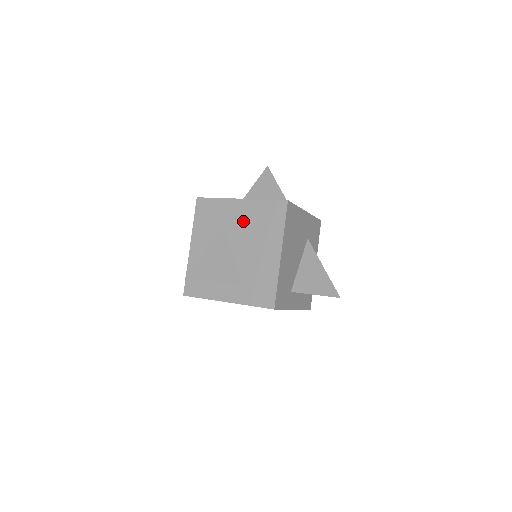
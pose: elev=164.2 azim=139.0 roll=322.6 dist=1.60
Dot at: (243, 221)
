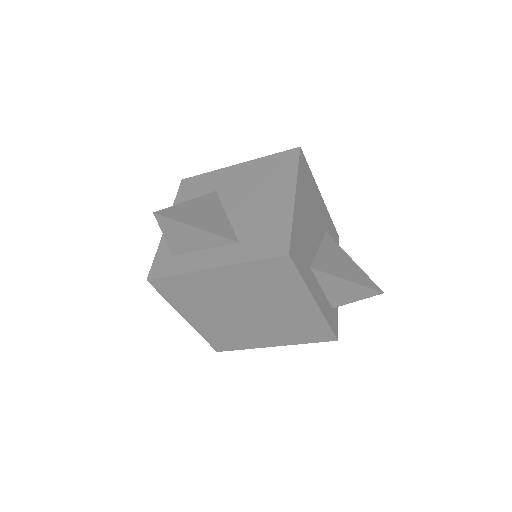
Dot at: (241, 181)
